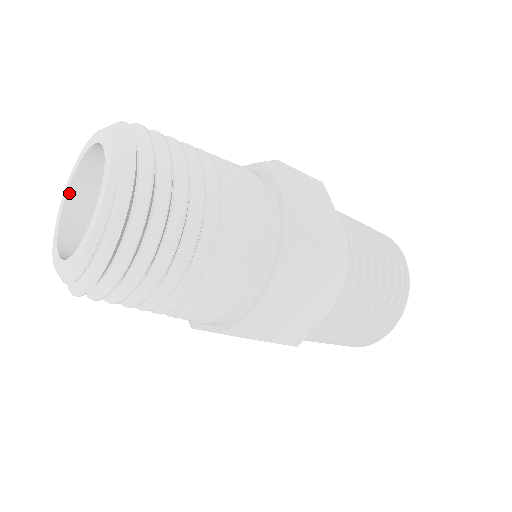
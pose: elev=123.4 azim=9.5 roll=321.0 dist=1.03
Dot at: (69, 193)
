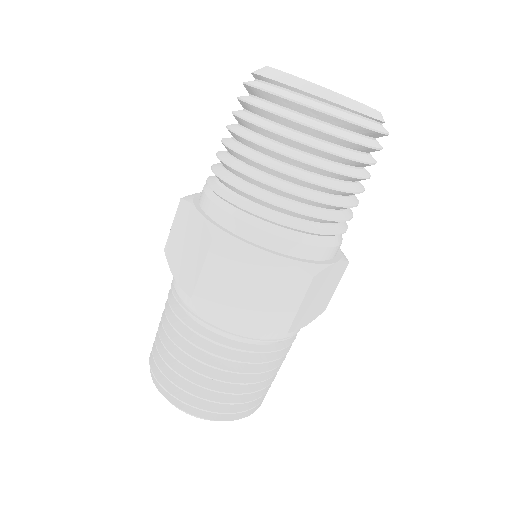
Dot at: occluded
